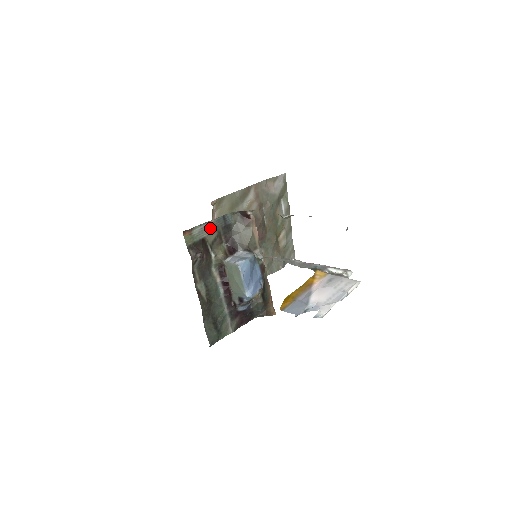
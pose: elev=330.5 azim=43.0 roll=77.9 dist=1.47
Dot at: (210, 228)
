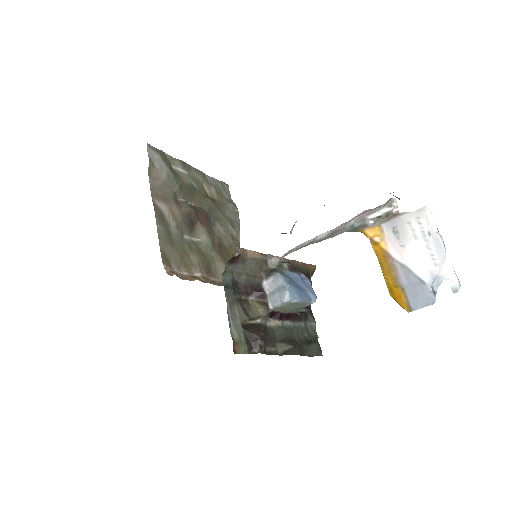
Dot at: (233, 312)
